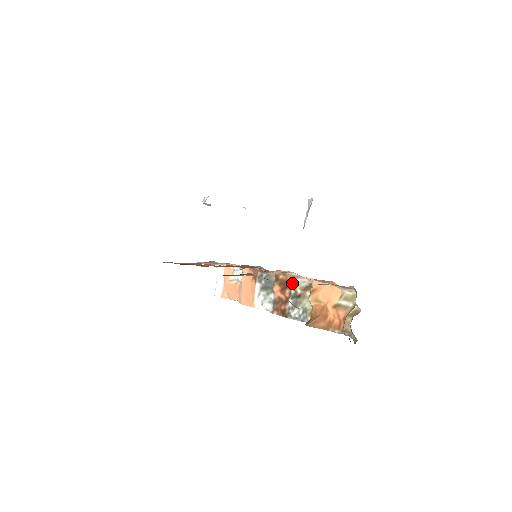
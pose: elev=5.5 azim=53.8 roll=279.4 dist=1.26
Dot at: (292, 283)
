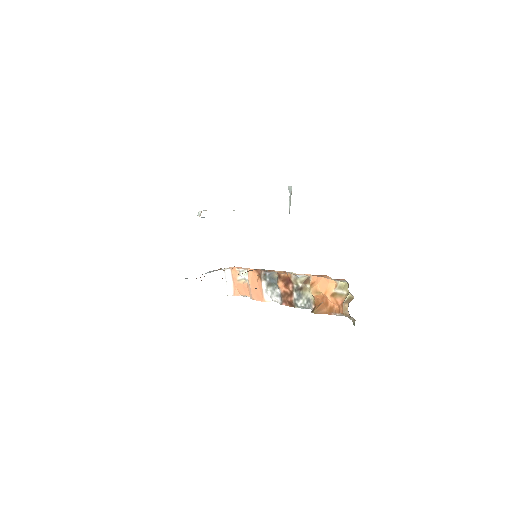
Dot at: (293, 279)
